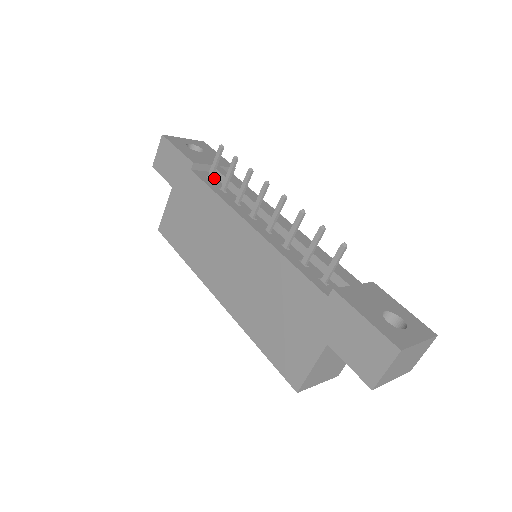
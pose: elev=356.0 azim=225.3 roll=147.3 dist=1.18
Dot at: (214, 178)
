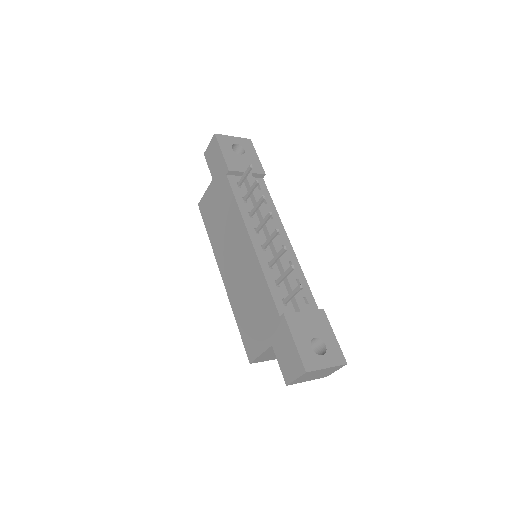
Dot at: (243, 184)
